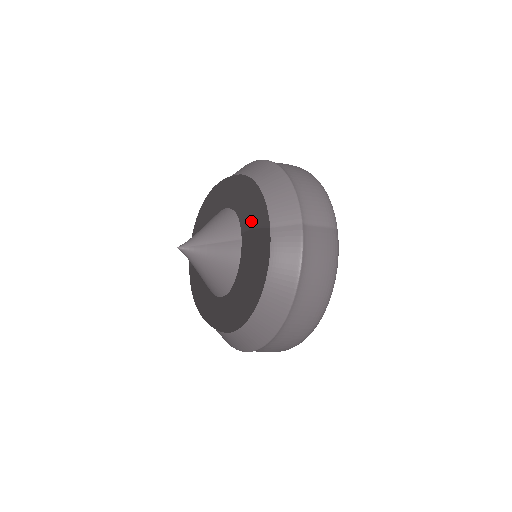
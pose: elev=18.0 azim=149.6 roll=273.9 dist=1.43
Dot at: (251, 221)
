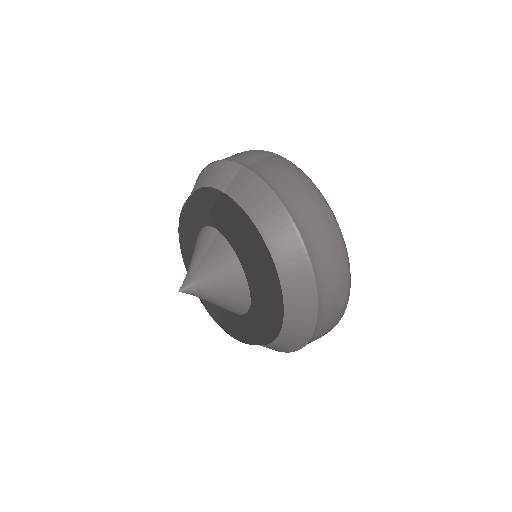
Dot at: (206, 204)
